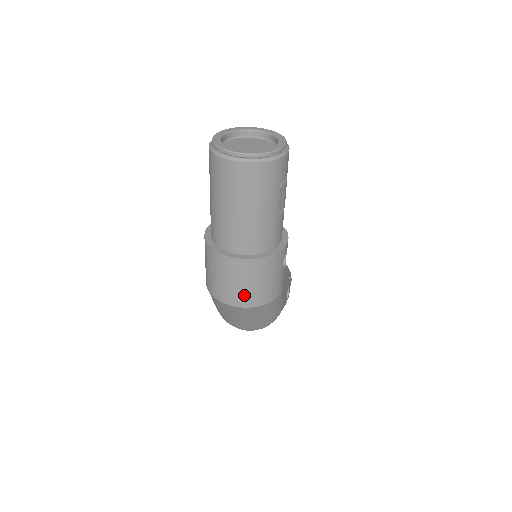
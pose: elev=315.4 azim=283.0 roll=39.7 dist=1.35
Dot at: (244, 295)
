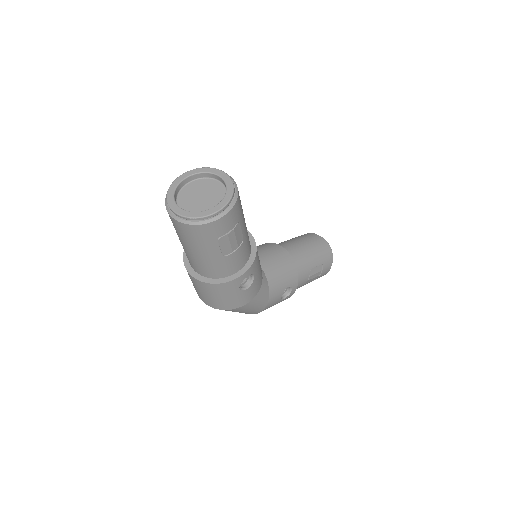
Dot at: (205, 299)
